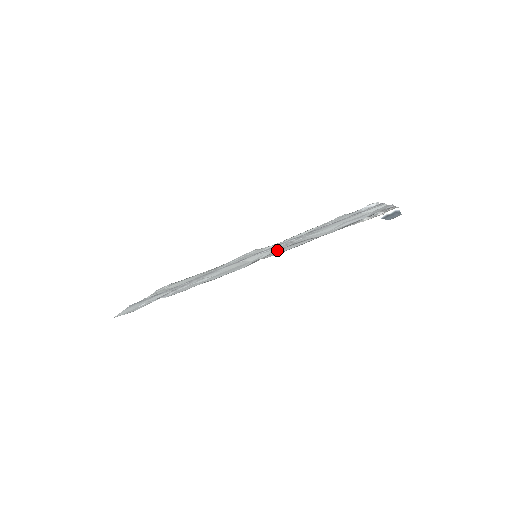
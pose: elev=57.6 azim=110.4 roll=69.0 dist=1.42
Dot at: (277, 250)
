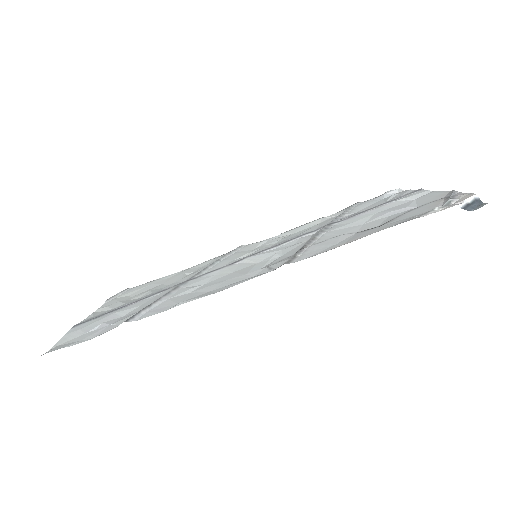
Dot at: (301, 250)
